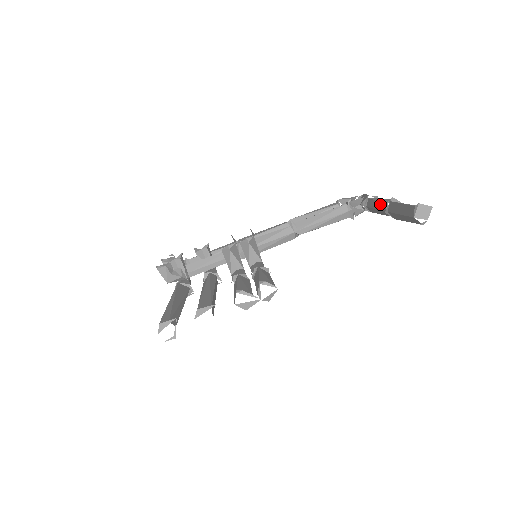
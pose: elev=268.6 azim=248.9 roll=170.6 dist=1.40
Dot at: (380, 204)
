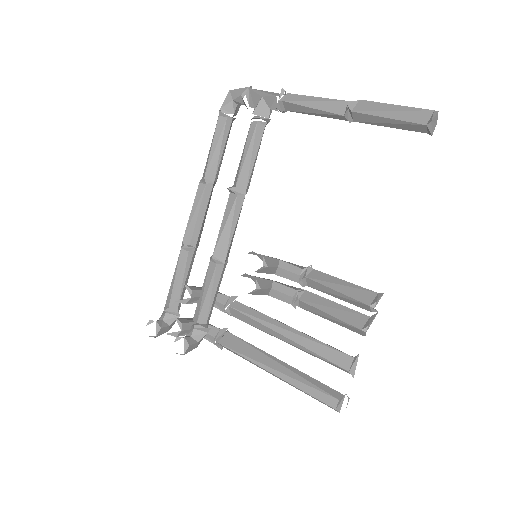
Dot at: (328, 114)
